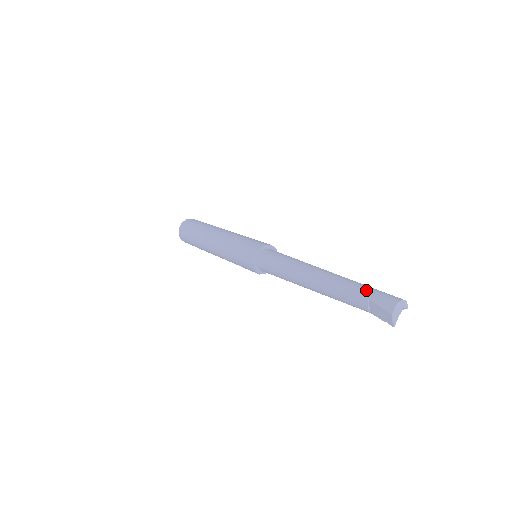
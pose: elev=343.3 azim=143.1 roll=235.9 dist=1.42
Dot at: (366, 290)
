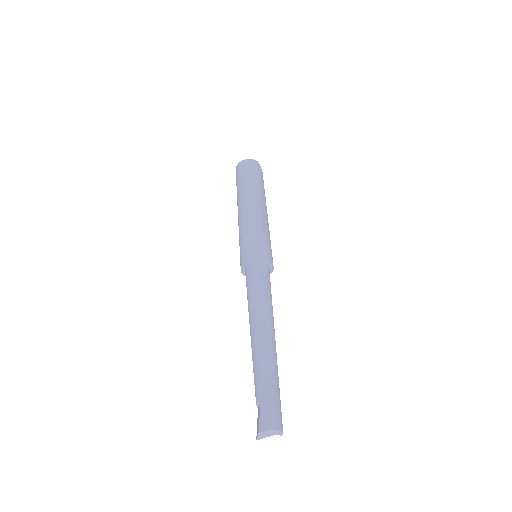
Dot at: (268, 391)
